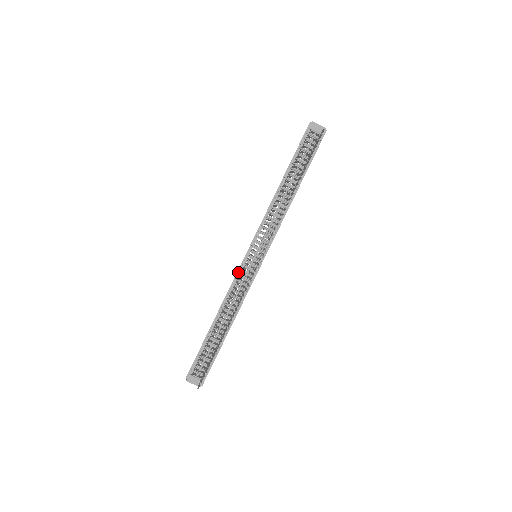
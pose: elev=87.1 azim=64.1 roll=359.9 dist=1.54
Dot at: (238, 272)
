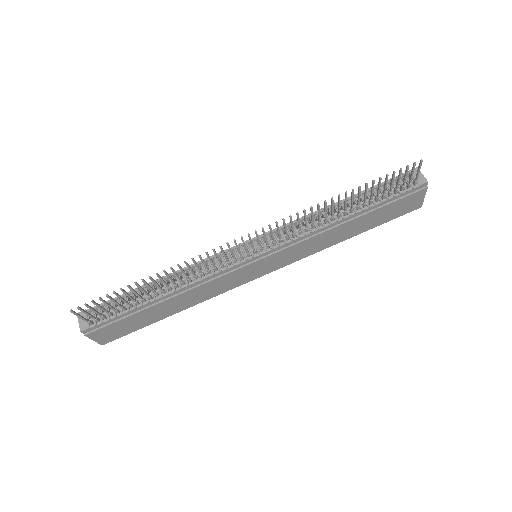
Dot at: occluded
